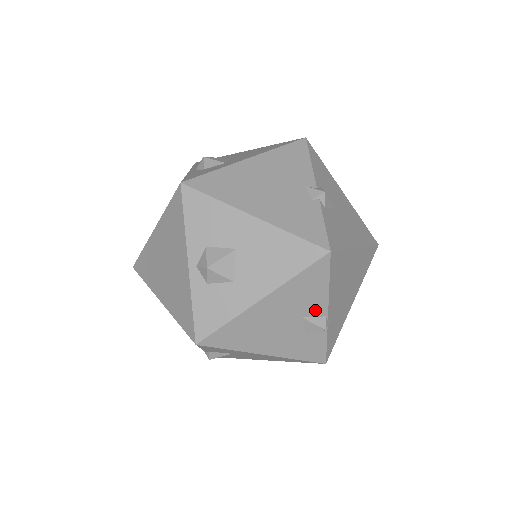
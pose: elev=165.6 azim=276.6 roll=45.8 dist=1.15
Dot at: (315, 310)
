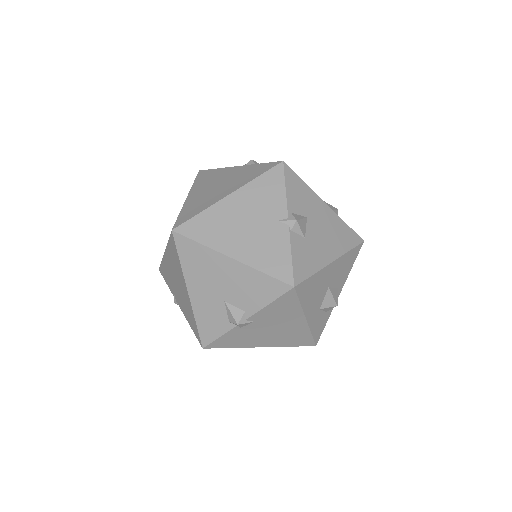
Dot at: occluded
